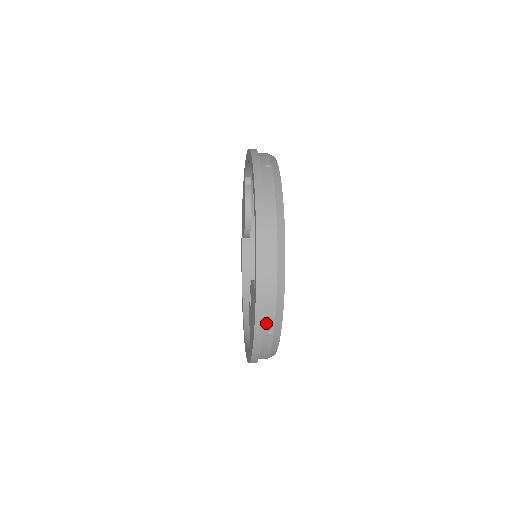
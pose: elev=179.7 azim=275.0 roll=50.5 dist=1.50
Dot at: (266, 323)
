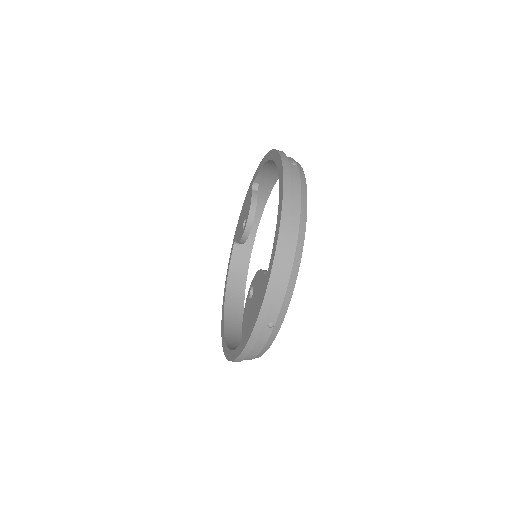
Dot at: (271, 312)
